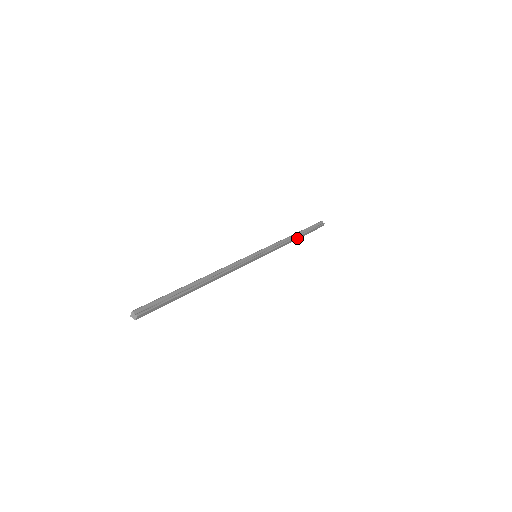
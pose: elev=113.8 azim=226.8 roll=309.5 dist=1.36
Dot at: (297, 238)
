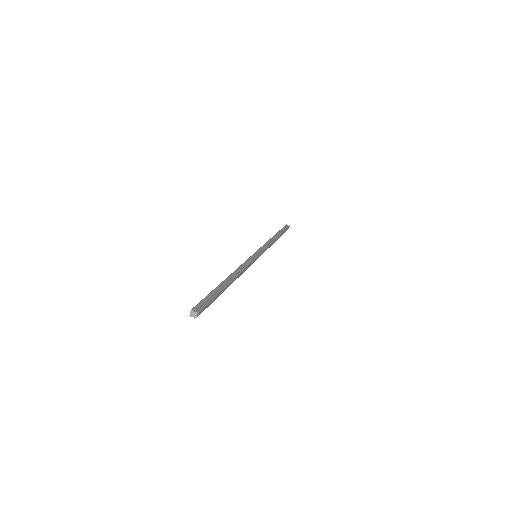
Dot at: (276, 239)
